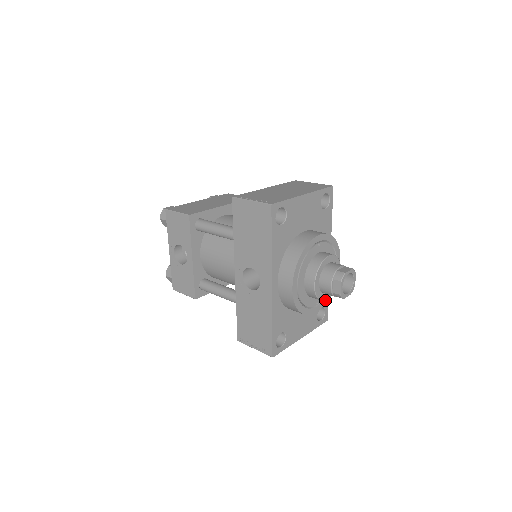
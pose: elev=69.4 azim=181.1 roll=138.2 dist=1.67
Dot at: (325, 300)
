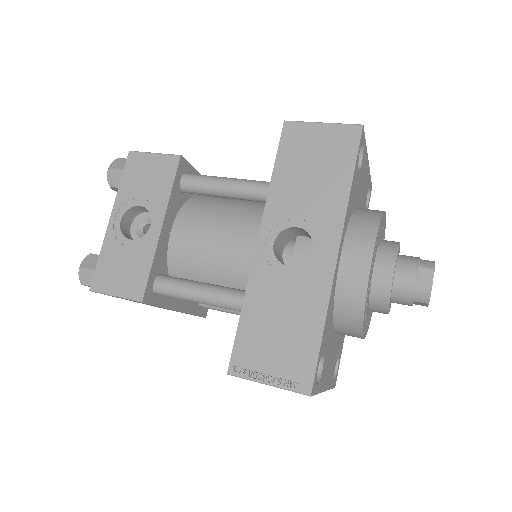
Dot at: (367, 328)
